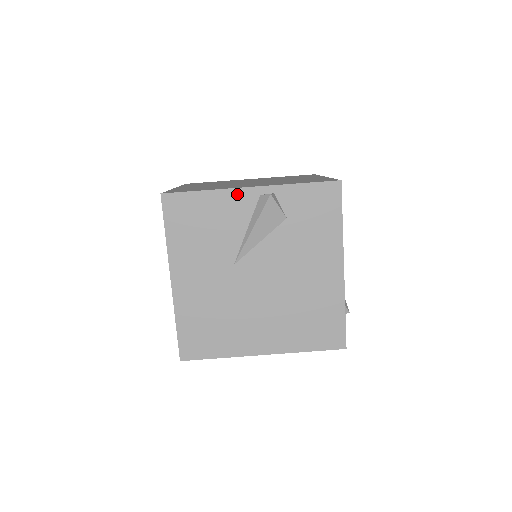
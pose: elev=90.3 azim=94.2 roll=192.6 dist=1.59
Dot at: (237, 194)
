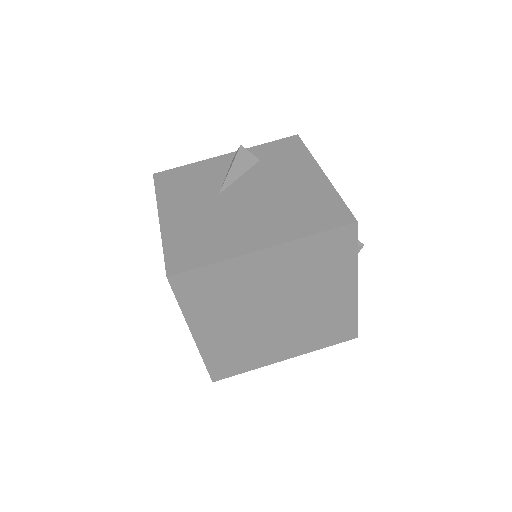
Dot at: (215, 160)
